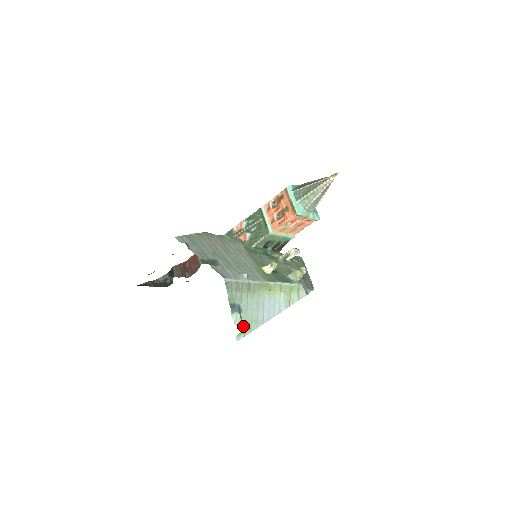
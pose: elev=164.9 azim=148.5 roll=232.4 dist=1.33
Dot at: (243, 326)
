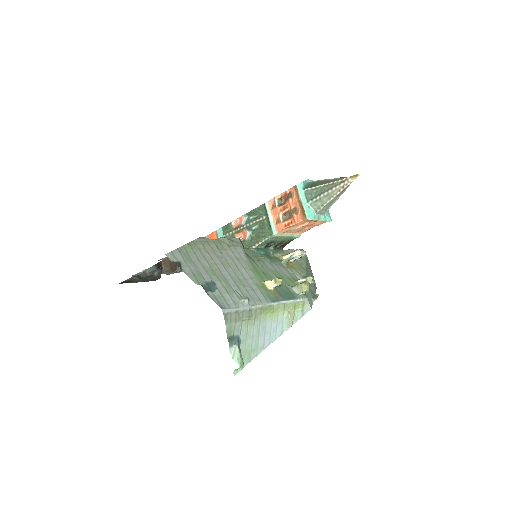
Dot at: (242, 360)
